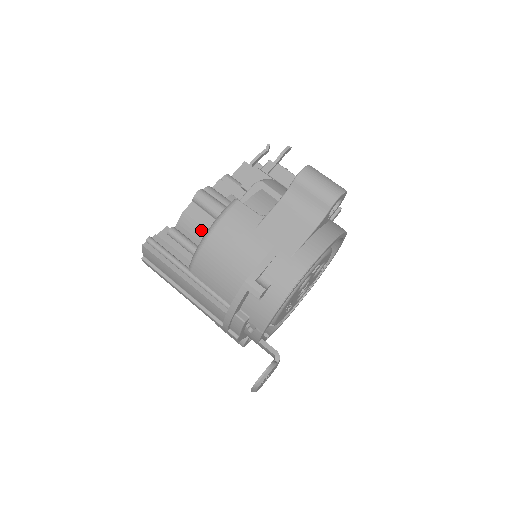
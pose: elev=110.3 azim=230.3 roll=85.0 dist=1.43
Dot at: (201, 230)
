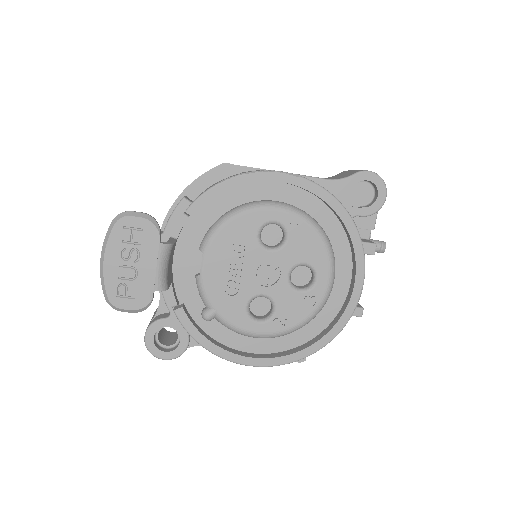
Dot at: occluded
